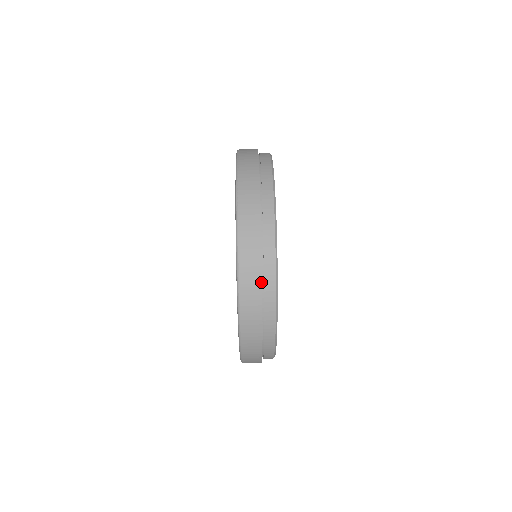
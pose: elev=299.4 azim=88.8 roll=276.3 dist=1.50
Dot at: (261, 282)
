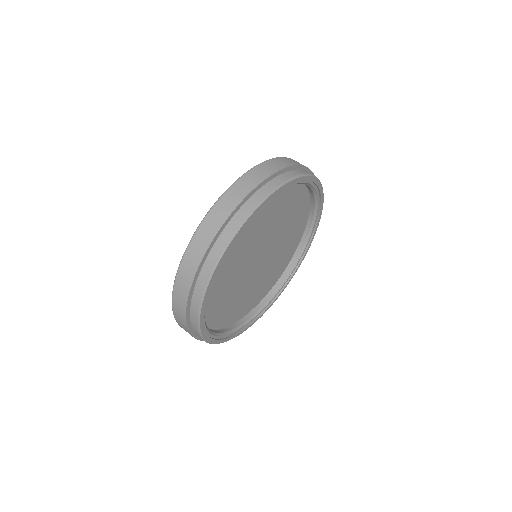
Dot at: (281, 169)
